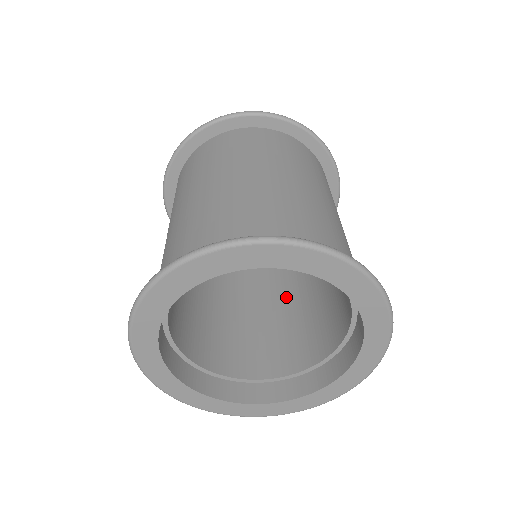
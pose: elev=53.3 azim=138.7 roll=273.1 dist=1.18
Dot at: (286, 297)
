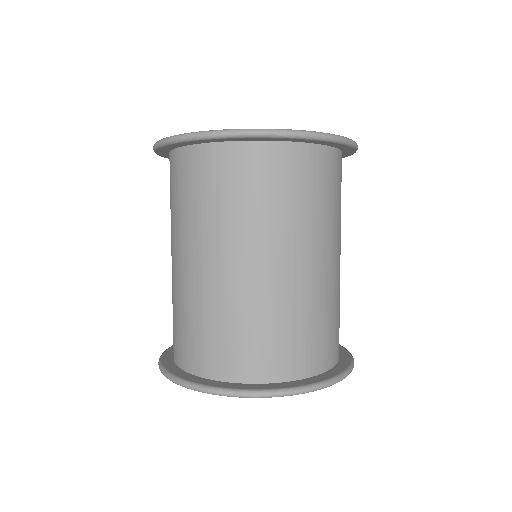
Dot at: occluded
